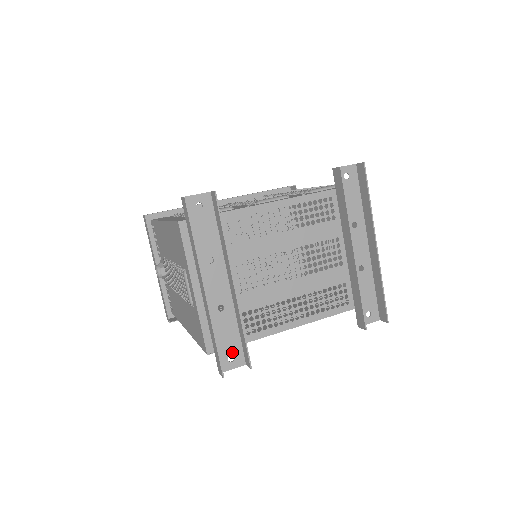
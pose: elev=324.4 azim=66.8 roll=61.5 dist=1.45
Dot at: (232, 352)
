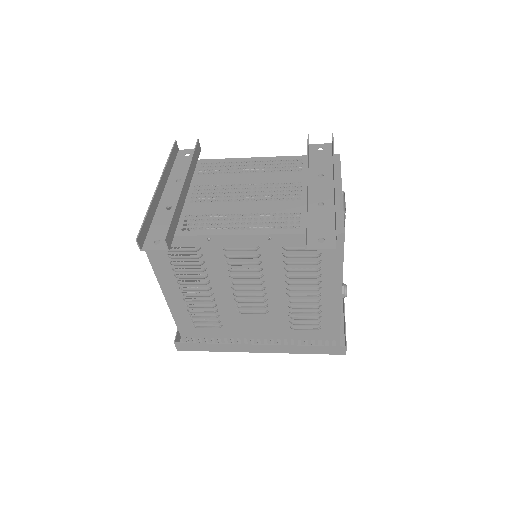
Dot at: (161, 238)
